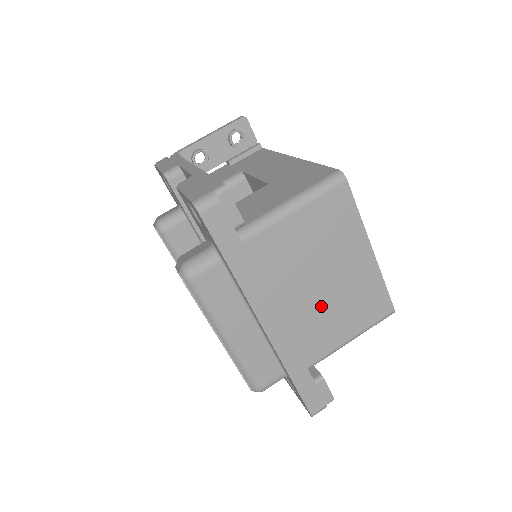
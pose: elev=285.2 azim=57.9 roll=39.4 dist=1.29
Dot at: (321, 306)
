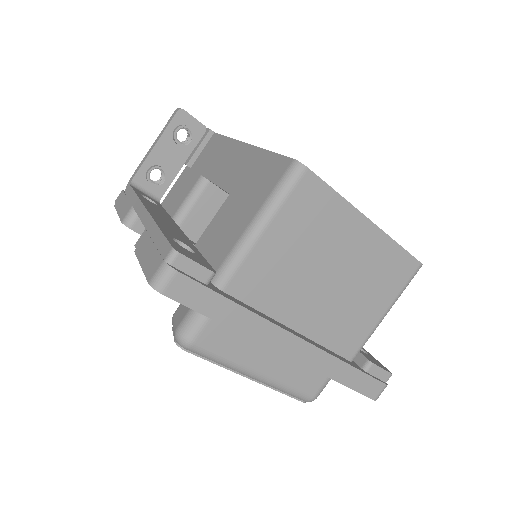
Dot at: (339, 301)
